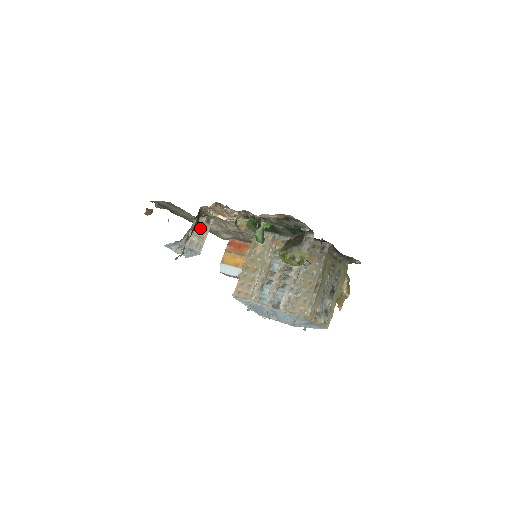
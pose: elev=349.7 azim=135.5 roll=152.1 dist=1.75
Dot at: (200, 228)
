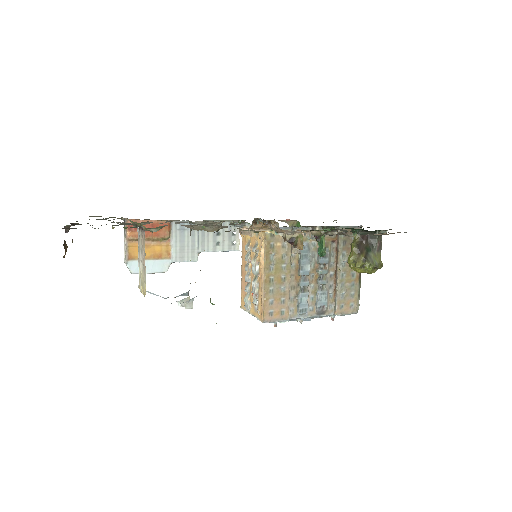
Dot at: occluded
